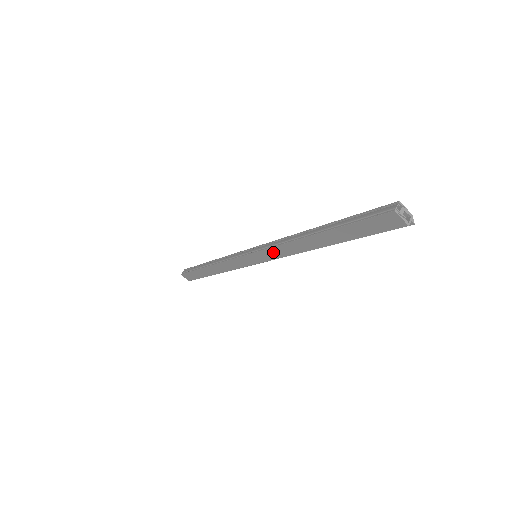
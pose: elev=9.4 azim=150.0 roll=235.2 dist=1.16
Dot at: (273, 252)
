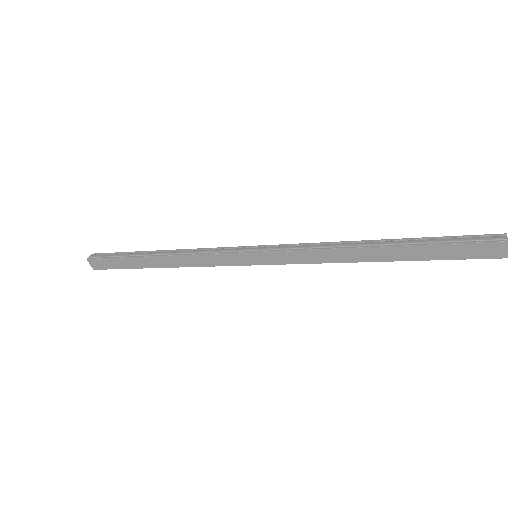
Dot at: (297, 256)
